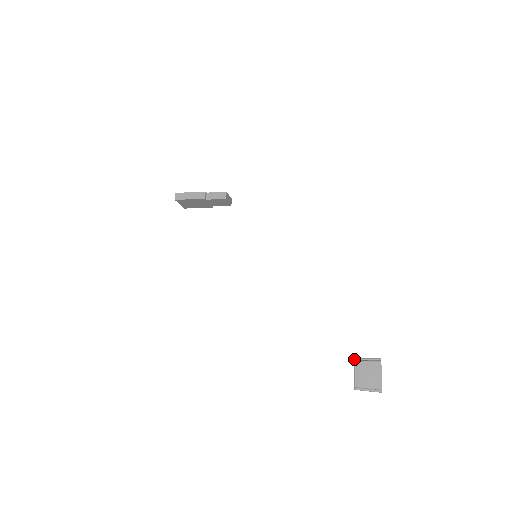
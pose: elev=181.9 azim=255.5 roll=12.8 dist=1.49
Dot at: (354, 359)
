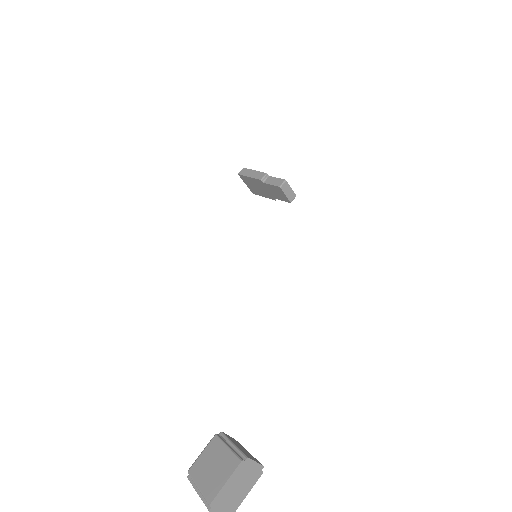
Dot at: occluded
